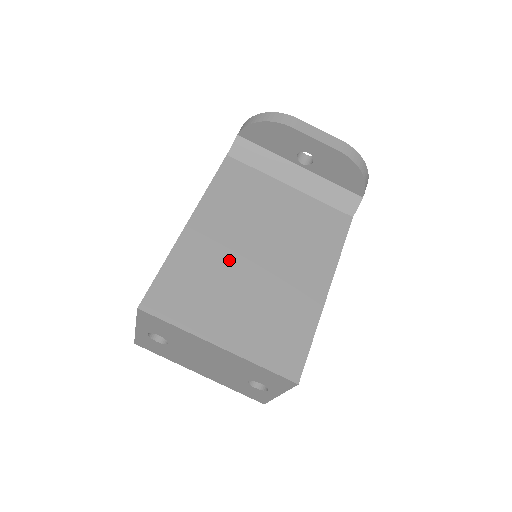
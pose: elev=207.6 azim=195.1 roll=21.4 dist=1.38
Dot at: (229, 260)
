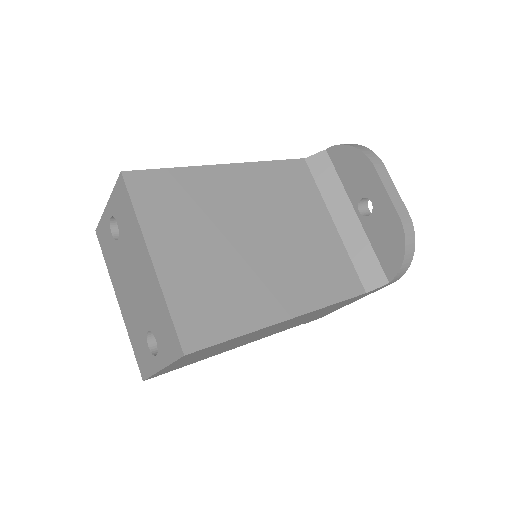
Dot at: (229, 216)
